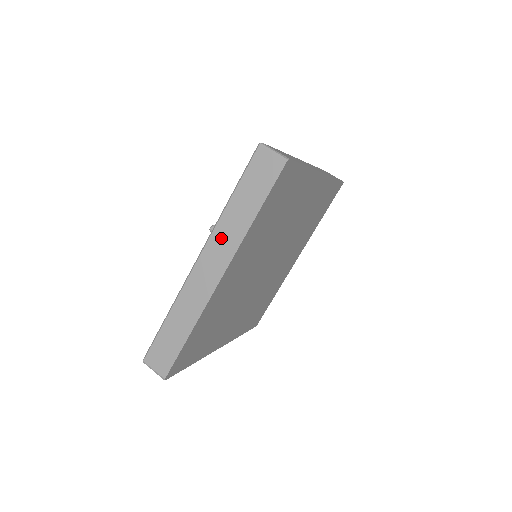
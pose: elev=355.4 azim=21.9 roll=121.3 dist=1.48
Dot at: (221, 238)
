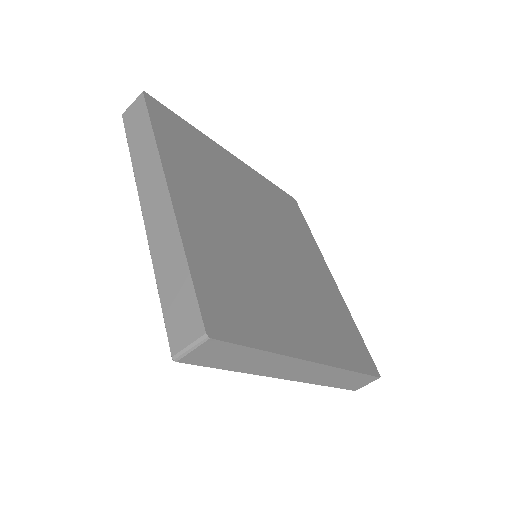
Dot at: (144, 174)
